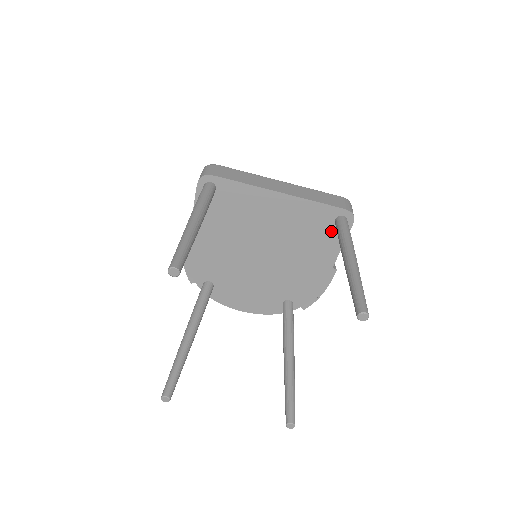
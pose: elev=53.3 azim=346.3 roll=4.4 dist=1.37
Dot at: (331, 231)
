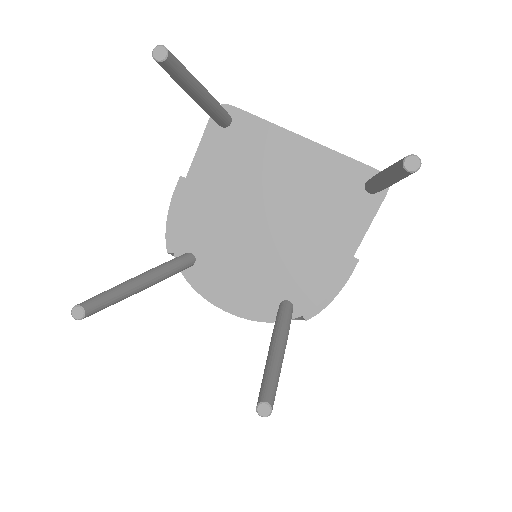
Dot at: (358, 199)
